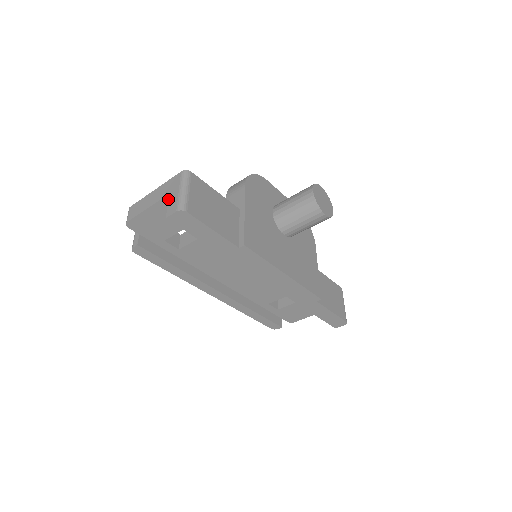
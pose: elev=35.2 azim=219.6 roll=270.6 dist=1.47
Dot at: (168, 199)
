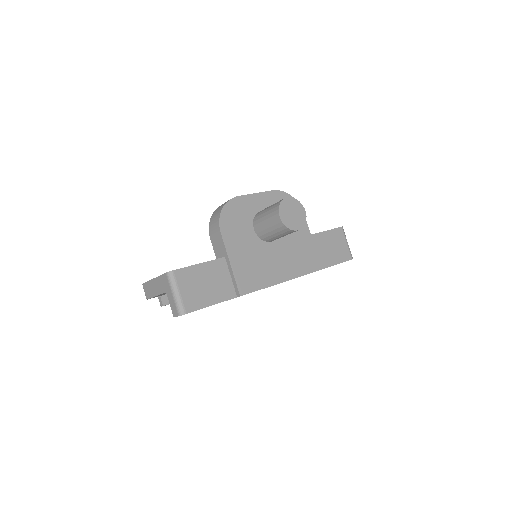
Dot at: occluded
